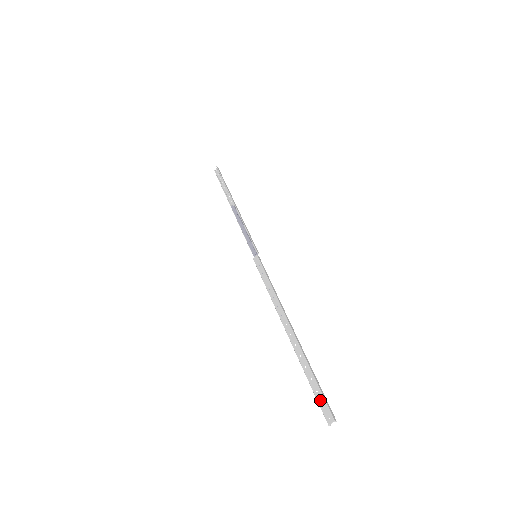
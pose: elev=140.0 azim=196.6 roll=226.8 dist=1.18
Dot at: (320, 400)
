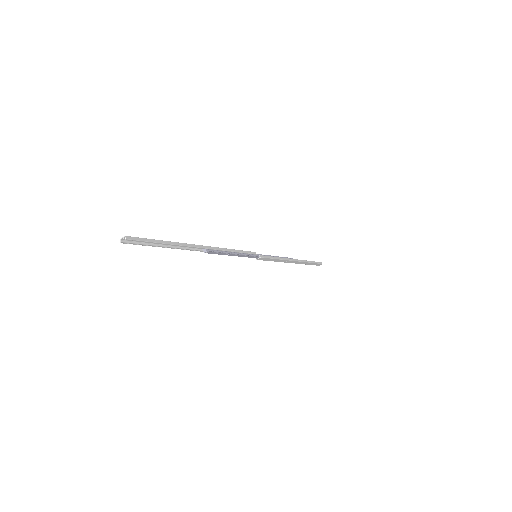
Dot at: (141, 240)
